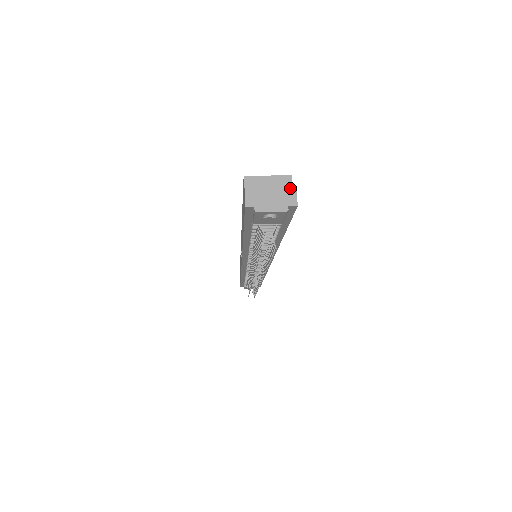
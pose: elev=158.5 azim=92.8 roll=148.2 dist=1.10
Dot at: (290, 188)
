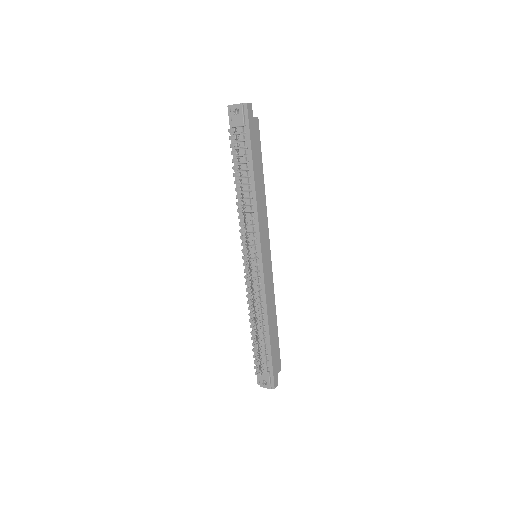
Dot at: (249, 103)
